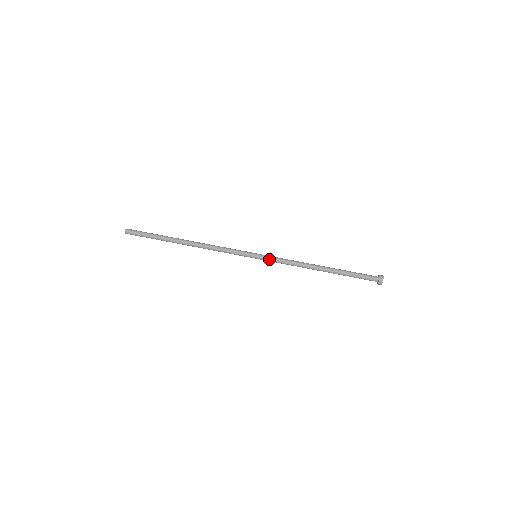
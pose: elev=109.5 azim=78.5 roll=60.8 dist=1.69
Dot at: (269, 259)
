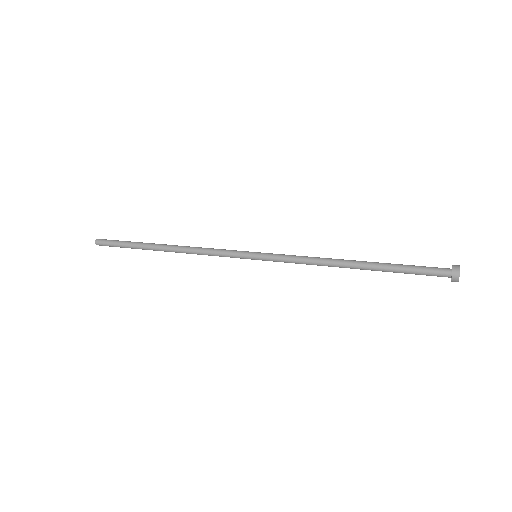
Dot at: (274, 255)
